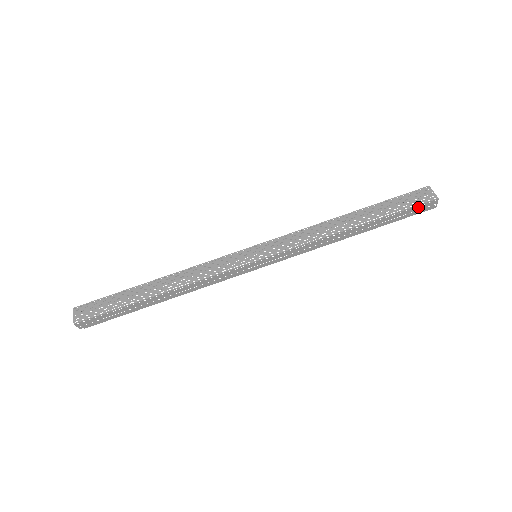
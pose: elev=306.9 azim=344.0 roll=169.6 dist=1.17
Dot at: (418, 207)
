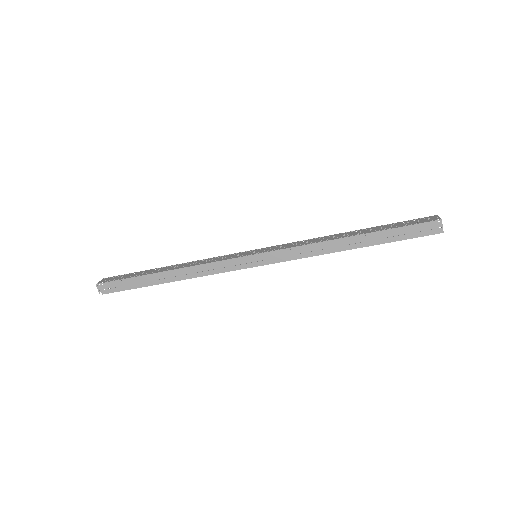
Dot at: (419, 226)
